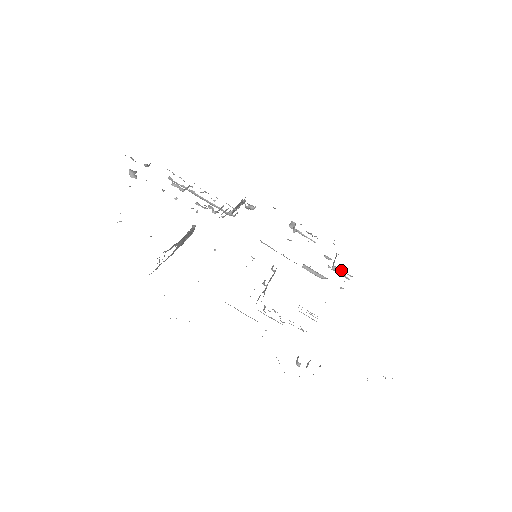
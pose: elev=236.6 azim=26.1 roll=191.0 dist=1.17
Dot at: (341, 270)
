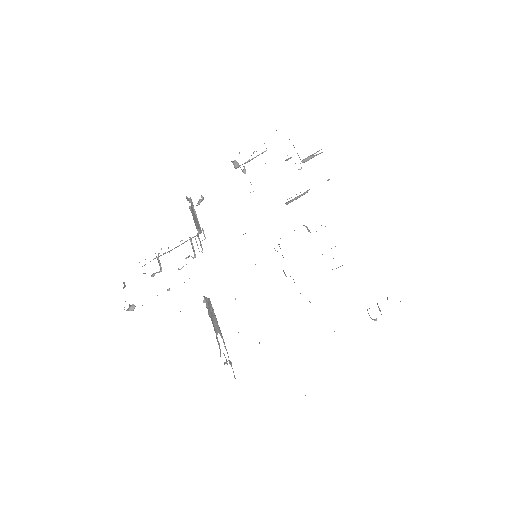
Dot at: (309, 156)
